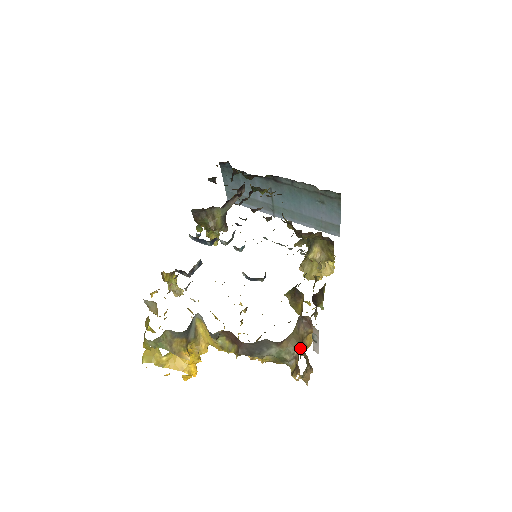
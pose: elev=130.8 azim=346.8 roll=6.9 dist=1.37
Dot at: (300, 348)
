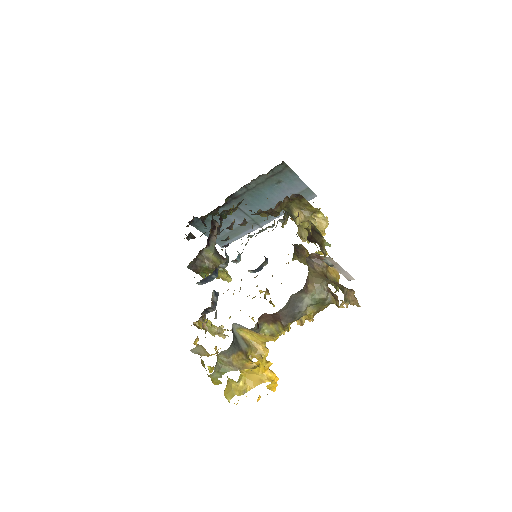
Dot at: (326, 281)
